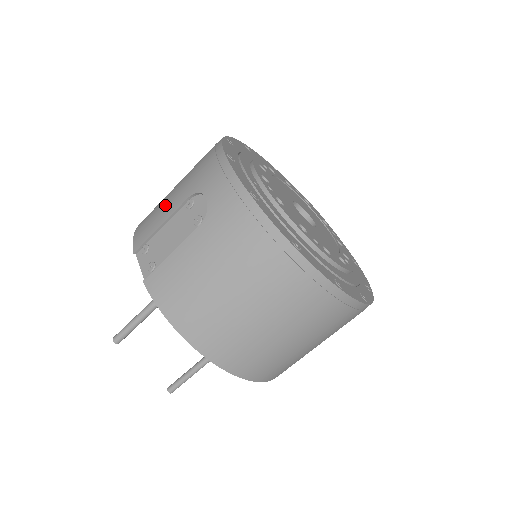
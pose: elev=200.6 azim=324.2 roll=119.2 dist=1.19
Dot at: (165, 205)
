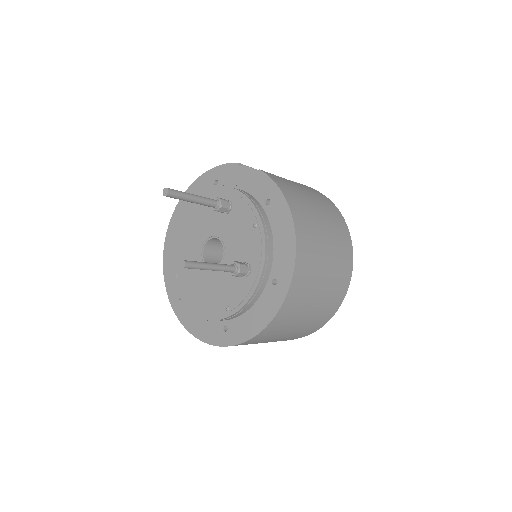
Dot at: occluded
